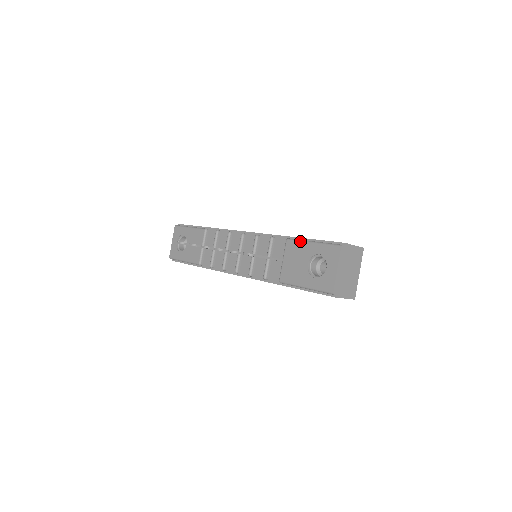
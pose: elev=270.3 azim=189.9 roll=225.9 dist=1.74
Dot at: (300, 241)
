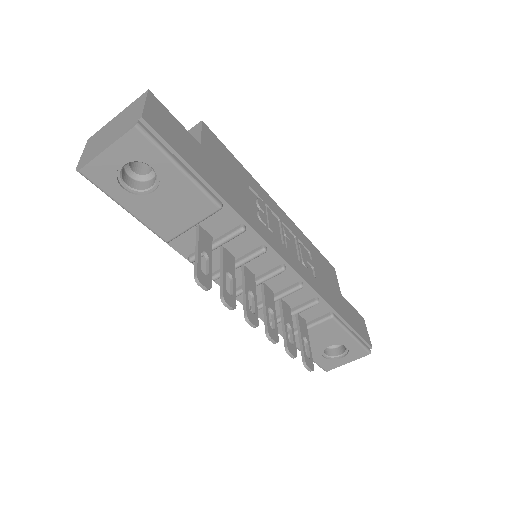
Dot at: (344, 329)
